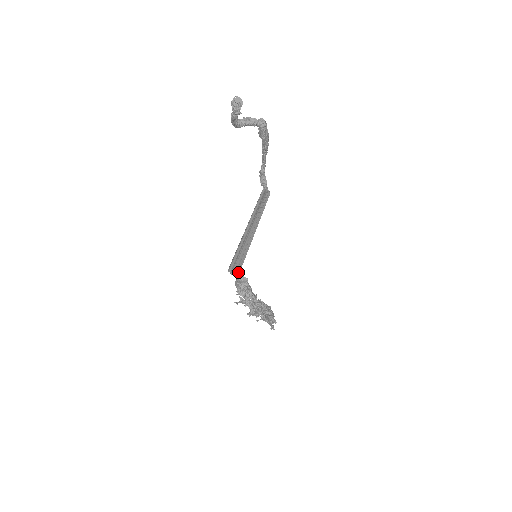
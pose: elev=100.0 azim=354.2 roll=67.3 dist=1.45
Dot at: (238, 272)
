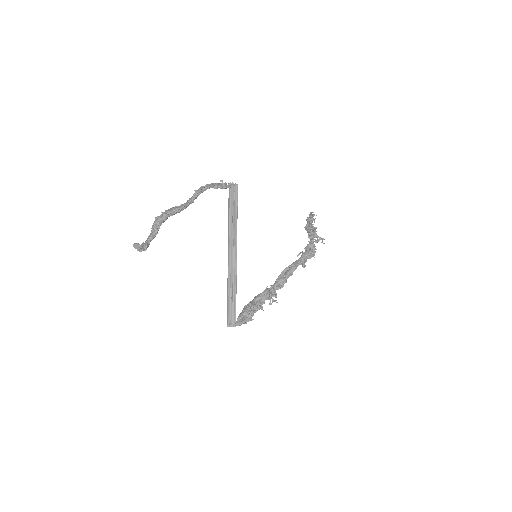
Dot at: (235, 321)
